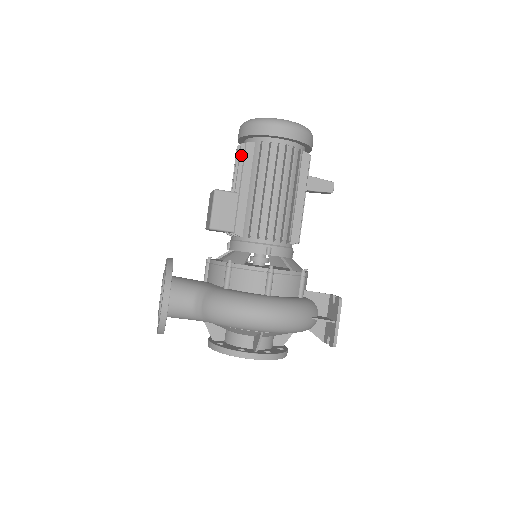
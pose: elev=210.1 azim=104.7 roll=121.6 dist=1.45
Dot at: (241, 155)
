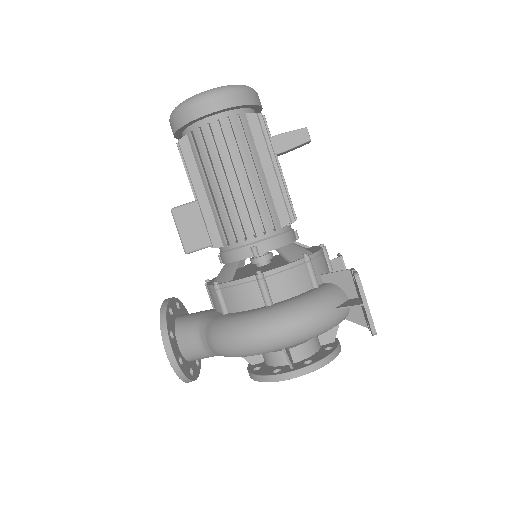
Dot at: (182, 156)
